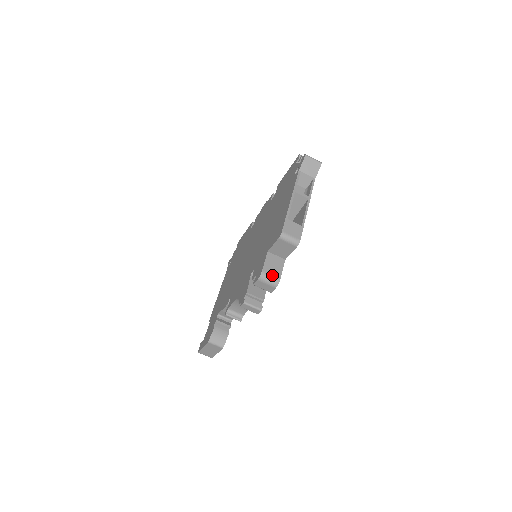
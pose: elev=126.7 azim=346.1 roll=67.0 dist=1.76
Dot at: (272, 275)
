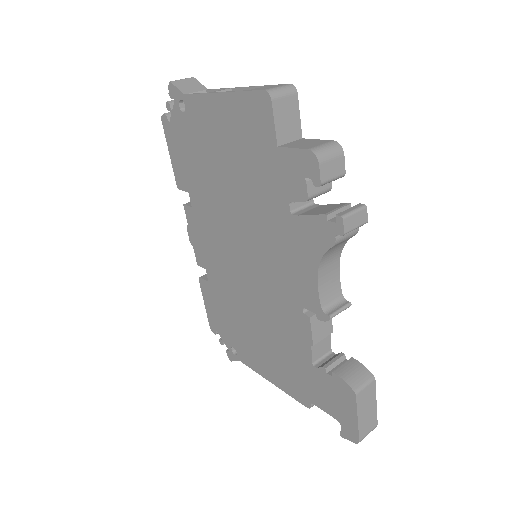
Dot at: (321, 144)
